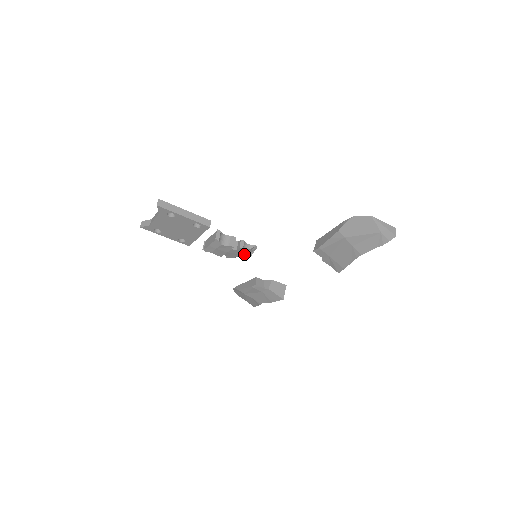
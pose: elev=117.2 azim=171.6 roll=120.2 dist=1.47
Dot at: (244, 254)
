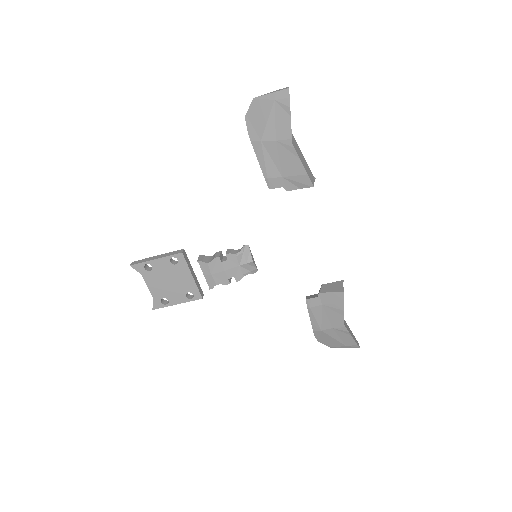
Dot at: (243, 263)
